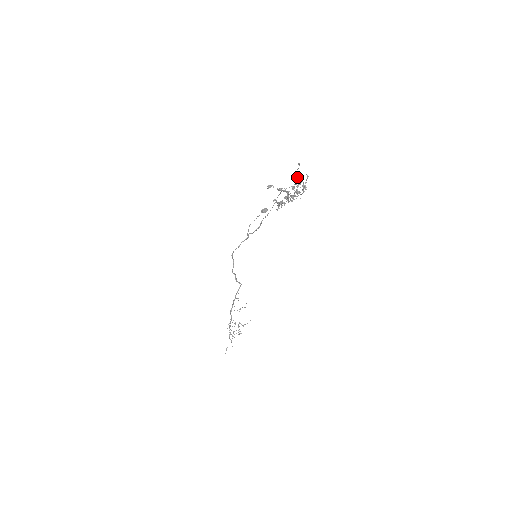
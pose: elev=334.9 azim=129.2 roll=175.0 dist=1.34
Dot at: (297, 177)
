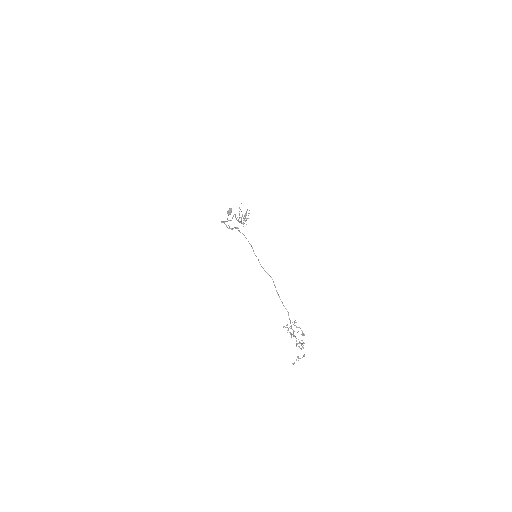
Dot at: occluded
